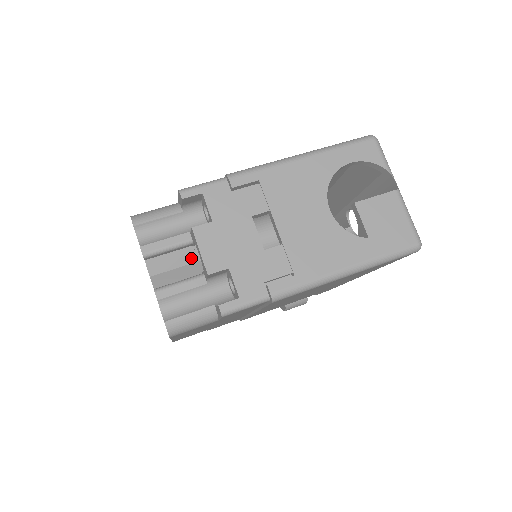
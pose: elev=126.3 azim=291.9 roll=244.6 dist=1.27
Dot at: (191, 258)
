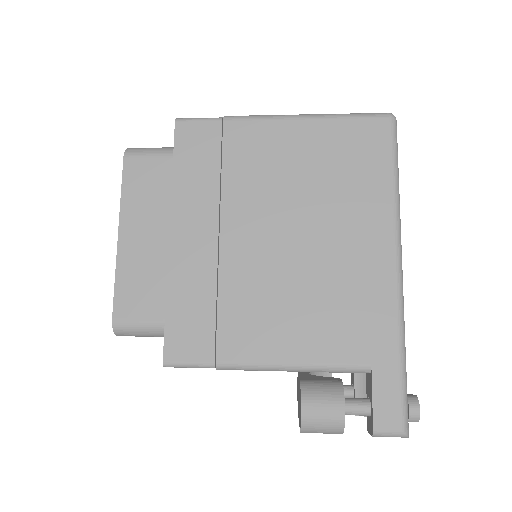
Dot at: occluded
